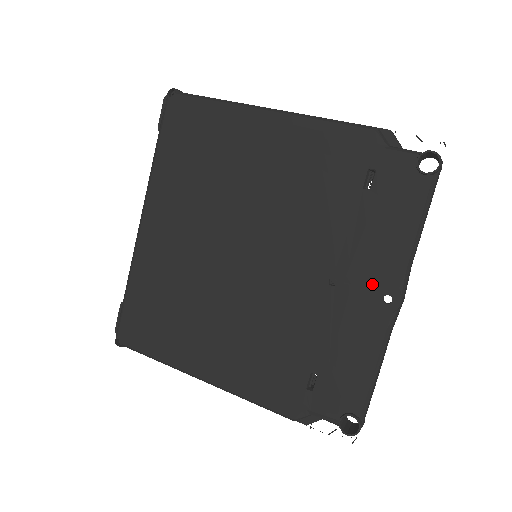
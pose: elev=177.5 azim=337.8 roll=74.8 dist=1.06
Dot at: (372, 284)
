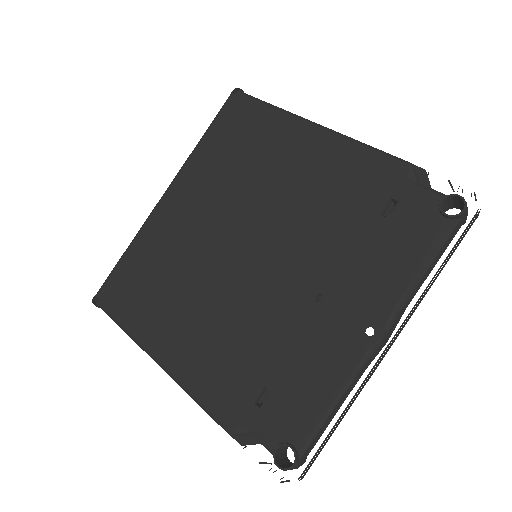
Dot at: (359, 311)
